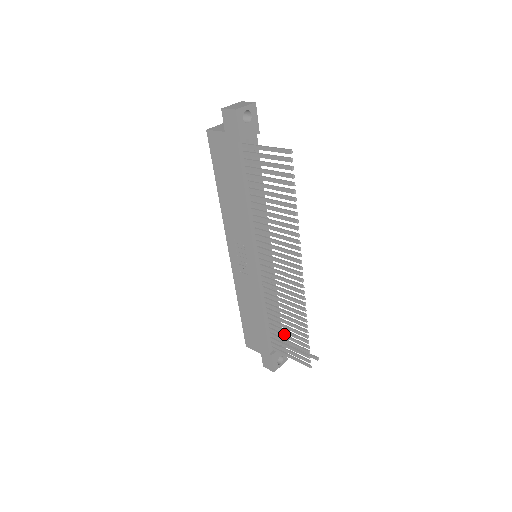
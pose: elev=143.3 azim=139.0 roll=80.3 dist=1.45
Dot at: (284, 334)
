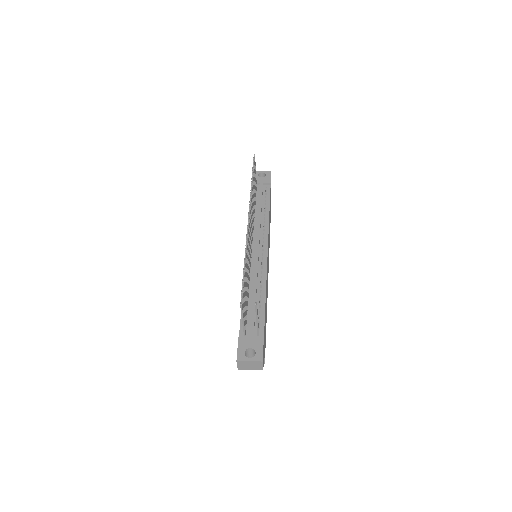
Dot at: (246, 299)
